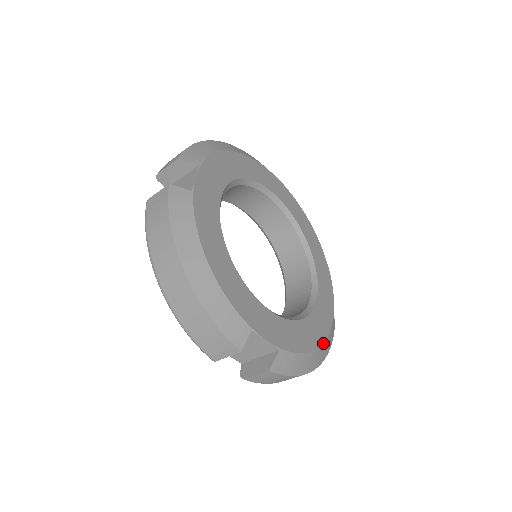
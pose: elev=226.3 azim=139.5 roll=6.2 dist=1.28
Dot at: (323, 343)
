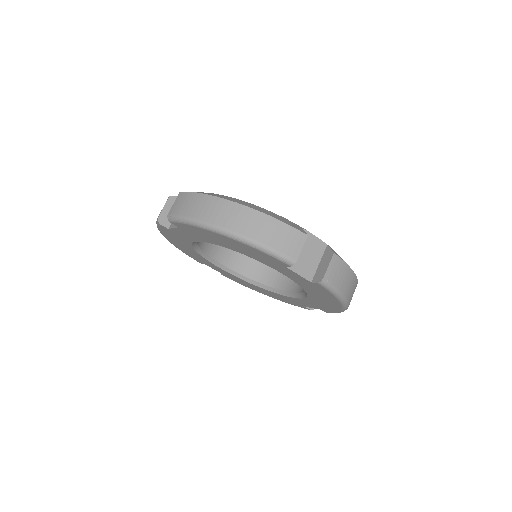
Dot at: occluded
